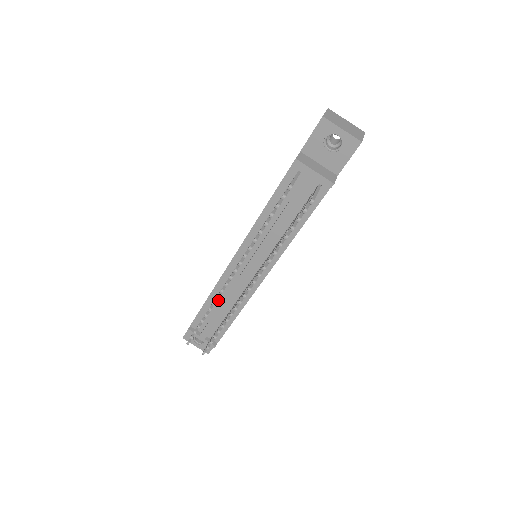
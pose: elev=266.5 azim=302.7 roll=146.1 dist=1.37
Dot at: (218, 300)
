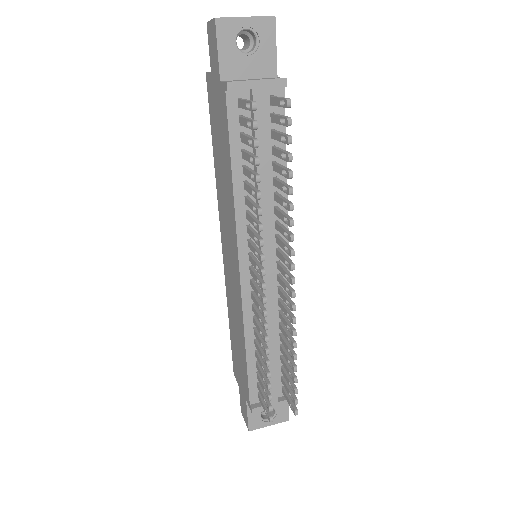
Dot at: occluded
